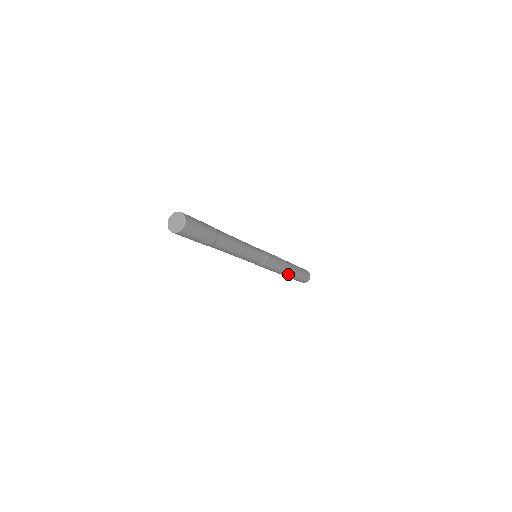
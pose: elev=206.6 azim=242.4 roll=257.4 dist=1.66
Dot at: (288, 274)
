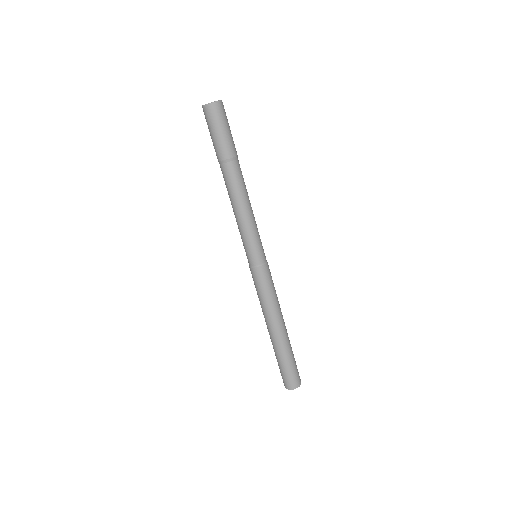
Dot at: (279, 333)
